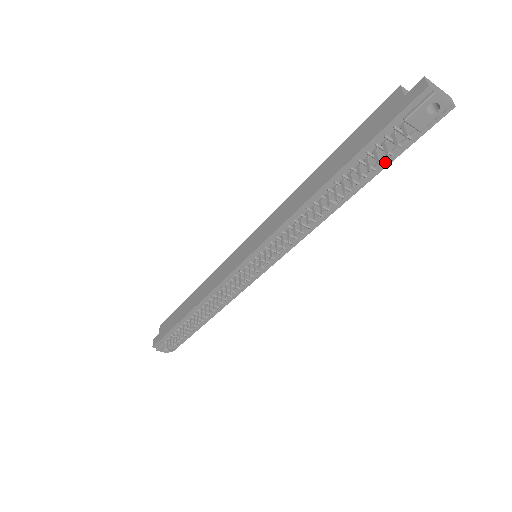
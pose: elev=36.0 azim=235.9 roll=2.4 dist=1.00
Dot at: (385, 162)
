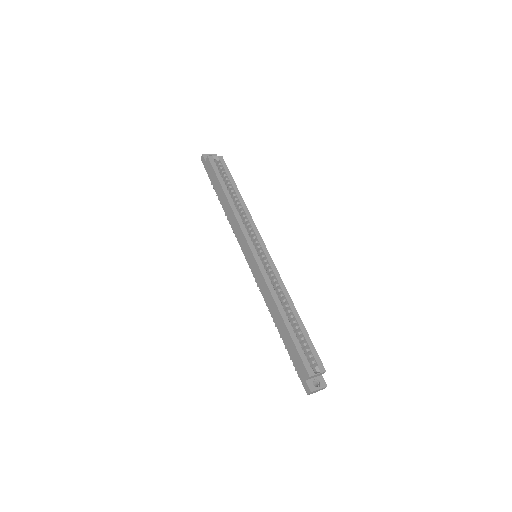
Dot at: occluded
